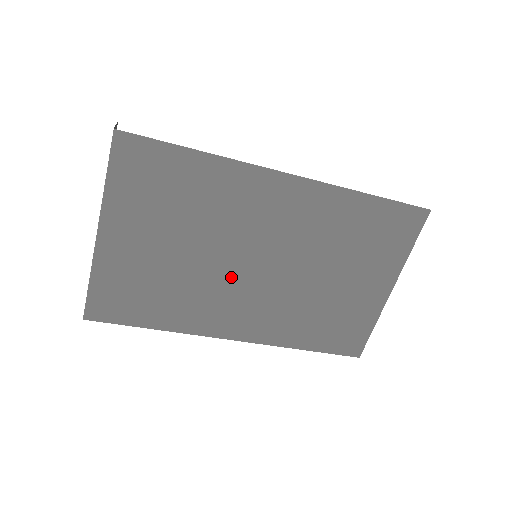
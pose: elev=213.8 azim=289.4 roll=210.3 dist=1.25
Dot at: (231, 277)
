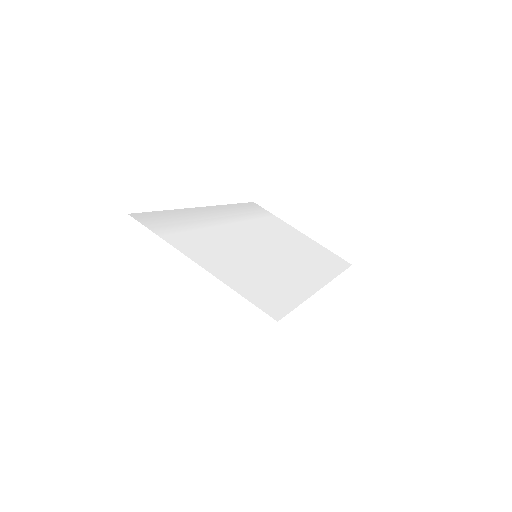
Dot at: occluded
